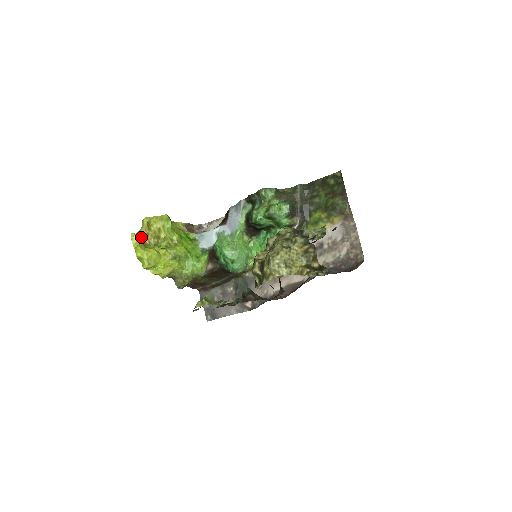
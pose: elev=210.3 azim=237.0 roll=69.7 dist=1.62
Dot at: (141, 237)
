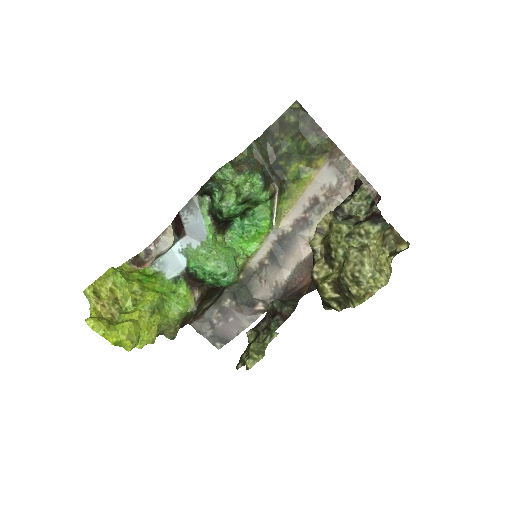
Dot at: (99, 316)
